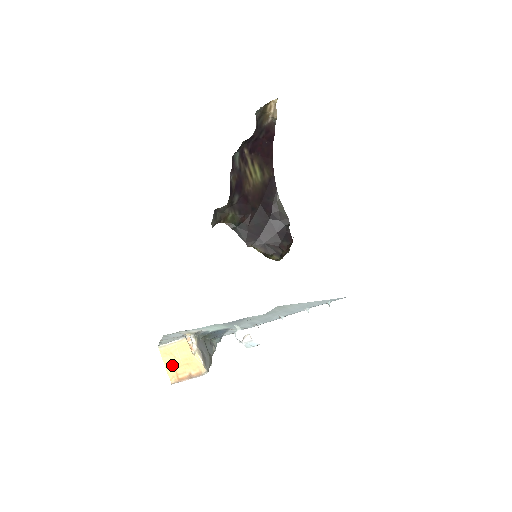
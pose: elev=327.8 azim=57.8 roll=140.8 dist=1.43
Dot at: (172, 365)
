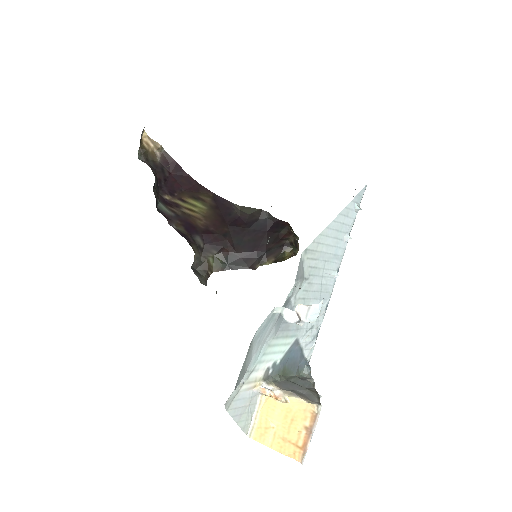
Dot at: (280, 440)
